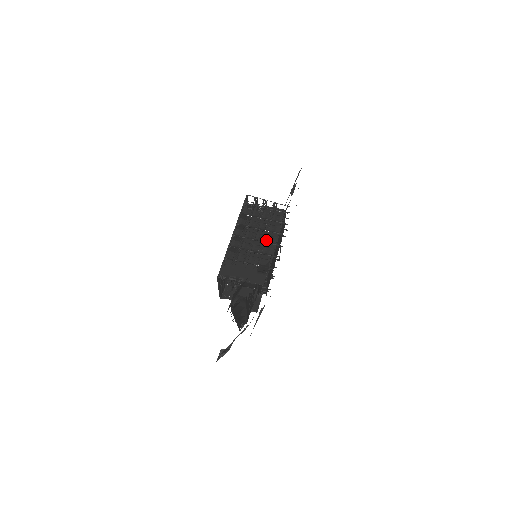
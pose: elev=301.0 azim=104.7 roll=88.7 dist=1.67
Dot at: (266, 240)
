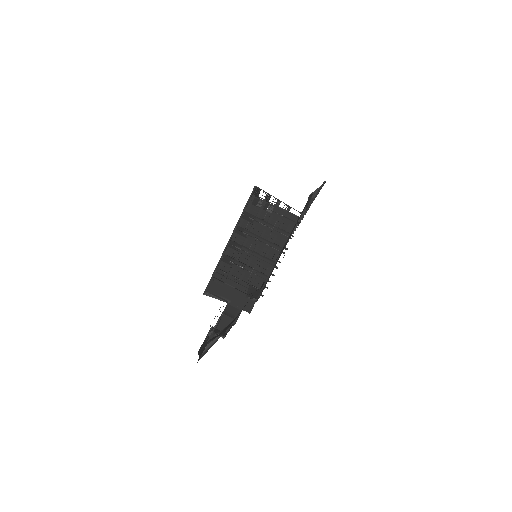
Dot at: (265, 255)
